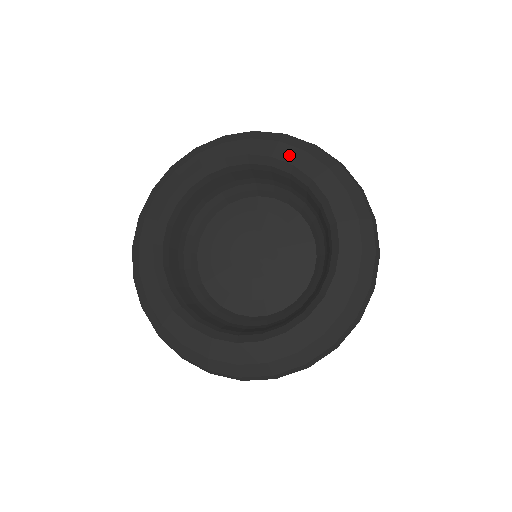
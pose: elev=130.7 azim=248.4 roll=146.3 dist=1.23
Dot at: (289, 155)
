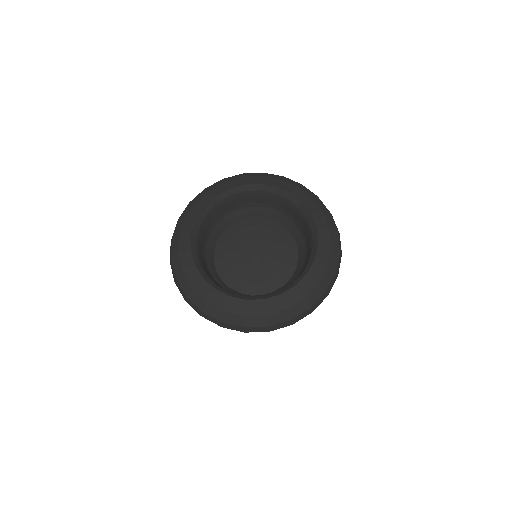
Dot at: (320, 222)
